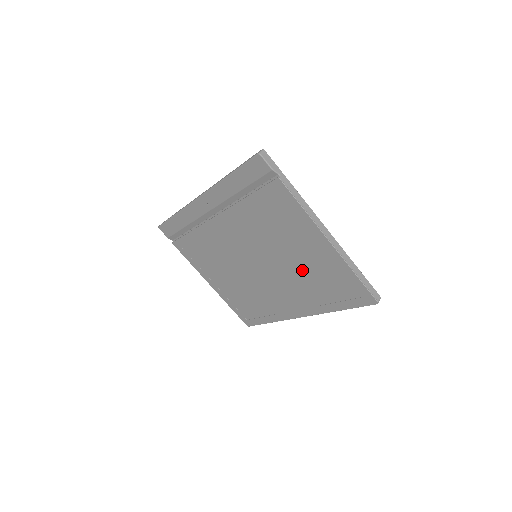
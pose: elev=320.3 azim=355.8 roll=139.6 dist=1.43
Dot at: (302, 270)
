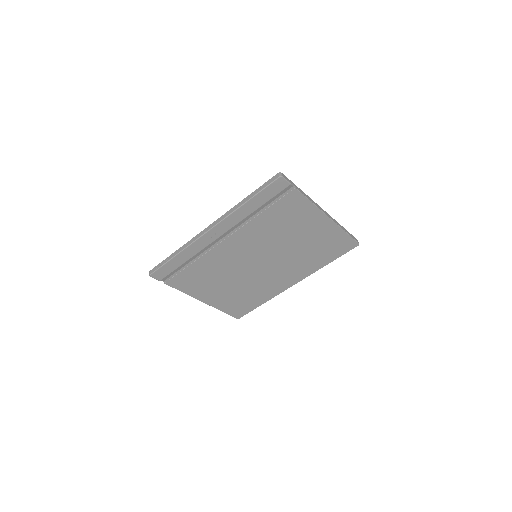
Dot at: (302, 248)
